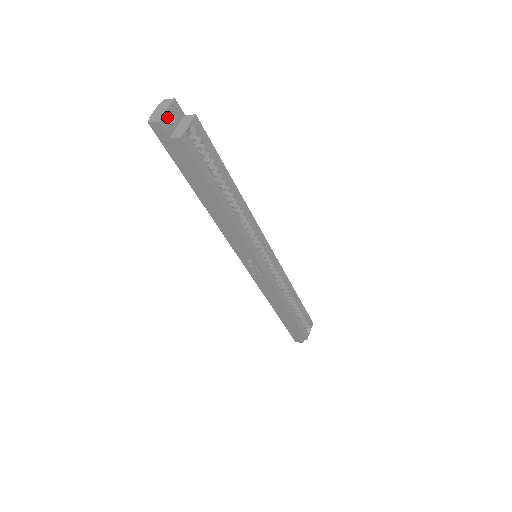
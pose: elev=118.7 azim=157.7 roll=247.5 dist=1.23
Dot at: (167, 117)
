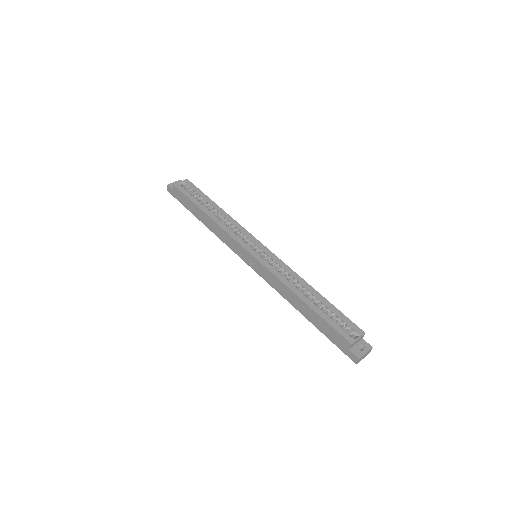
Dot at: occluded
